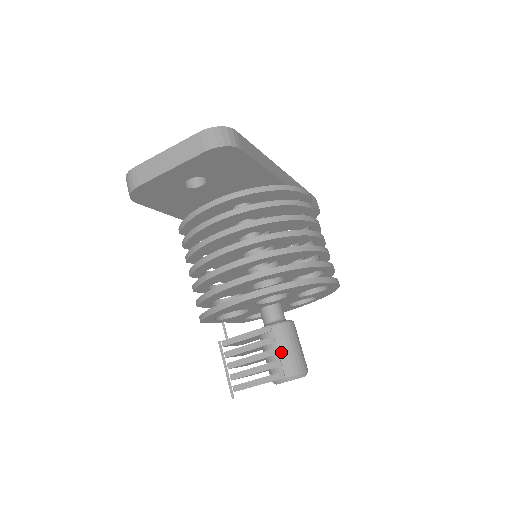
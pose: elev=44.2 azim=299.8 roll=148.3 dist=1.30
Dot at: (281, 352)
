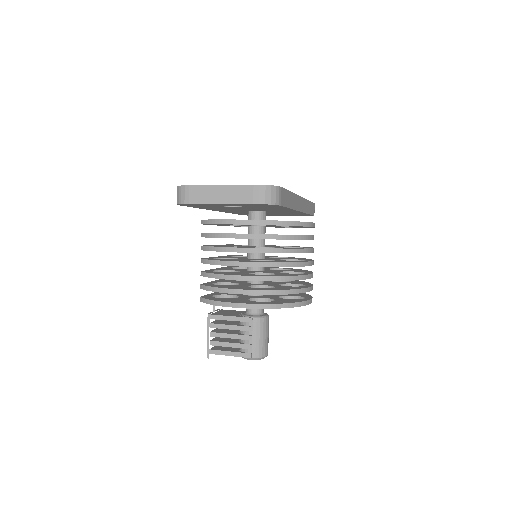
Dot at: (254, 339)
